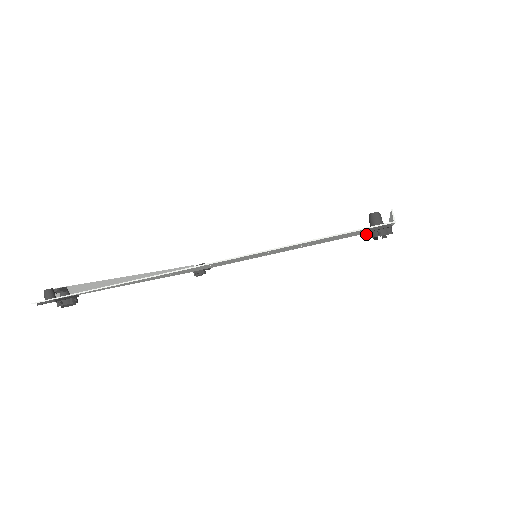
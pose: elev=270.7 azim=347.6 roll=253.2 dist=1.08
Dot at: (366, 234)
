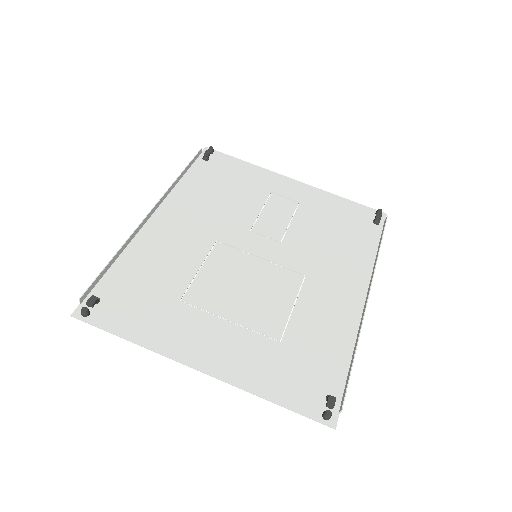
Dot at: (321, 401)
